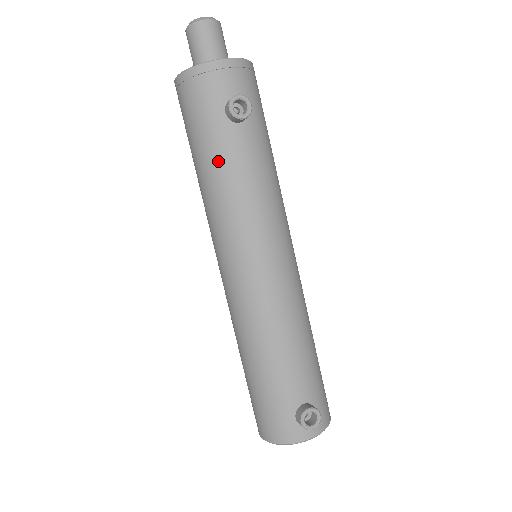
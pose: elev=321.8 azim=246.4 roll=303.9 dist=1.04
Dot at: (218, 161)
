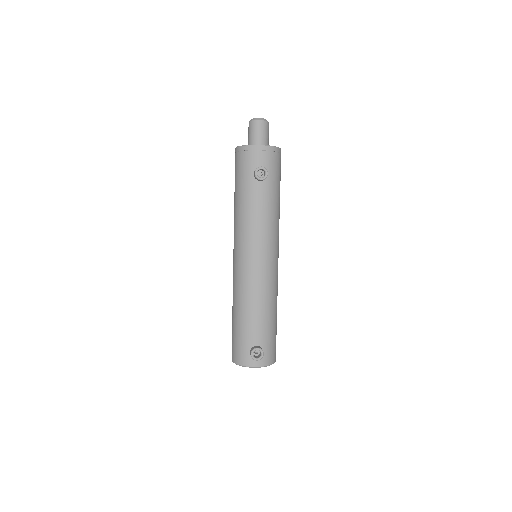
Dot at: (244, 199)
